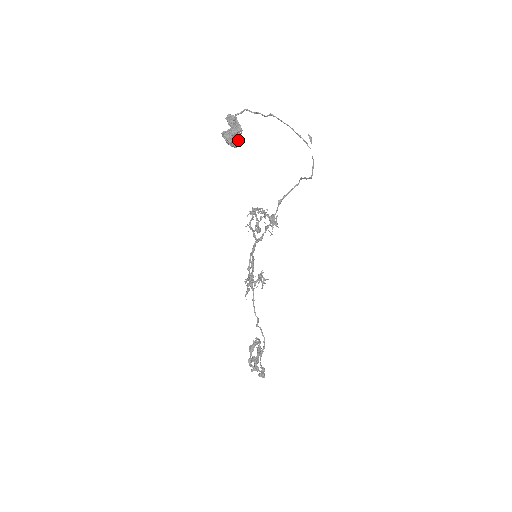
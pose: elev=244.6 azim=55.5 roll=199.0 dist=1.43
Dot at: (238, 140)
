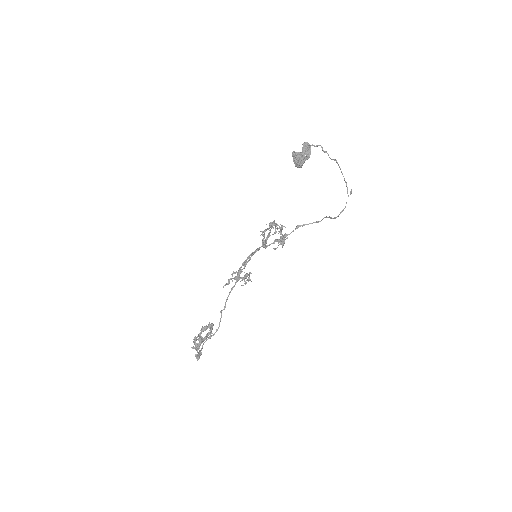
Dot at: (302, 162)
